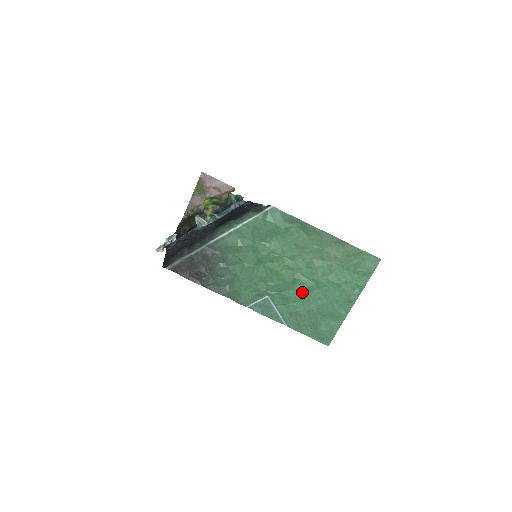
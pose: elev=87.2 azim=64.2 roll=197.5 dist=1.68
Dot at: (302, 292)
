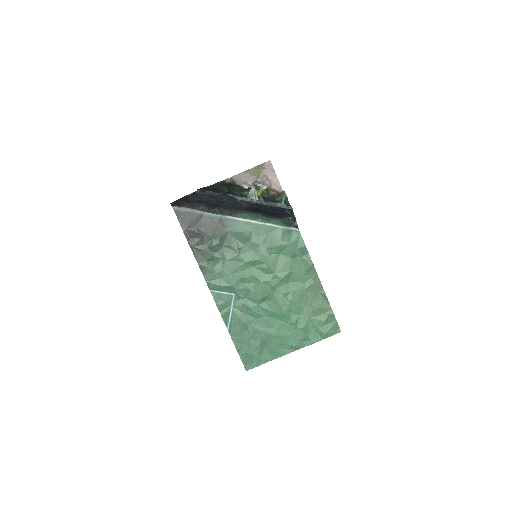
Dot at: (264, 312)
